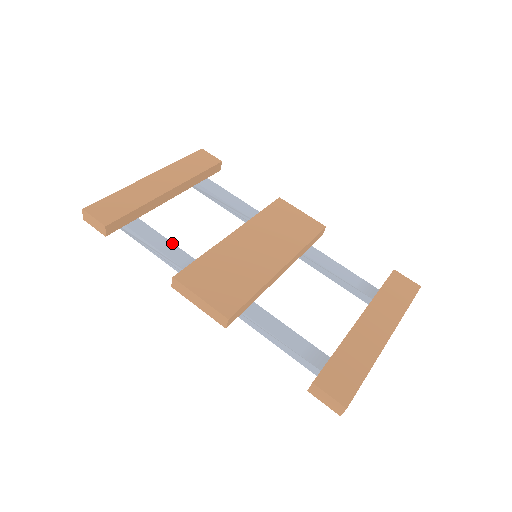
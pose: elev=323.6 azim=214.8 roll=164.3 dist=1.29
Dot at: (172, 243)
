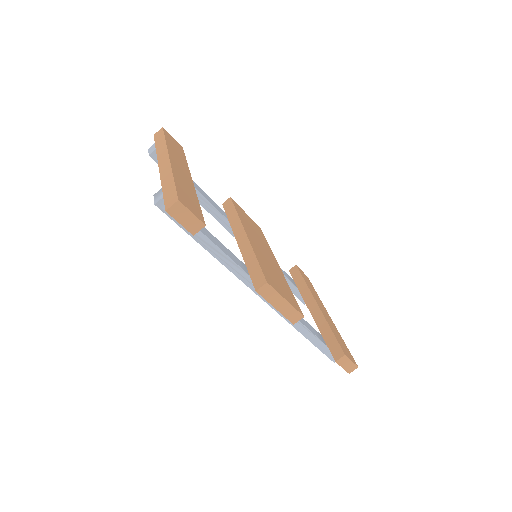
Dot at: occluded
